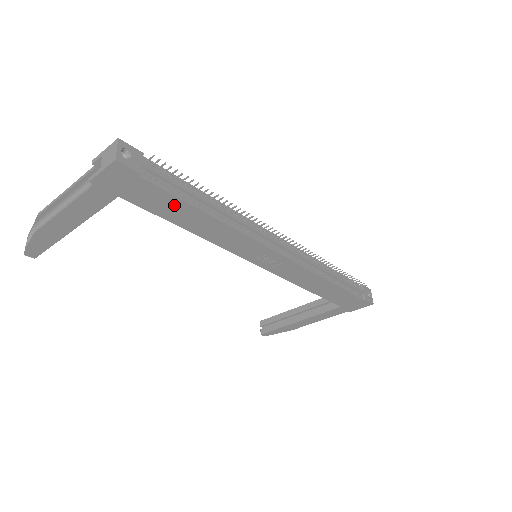
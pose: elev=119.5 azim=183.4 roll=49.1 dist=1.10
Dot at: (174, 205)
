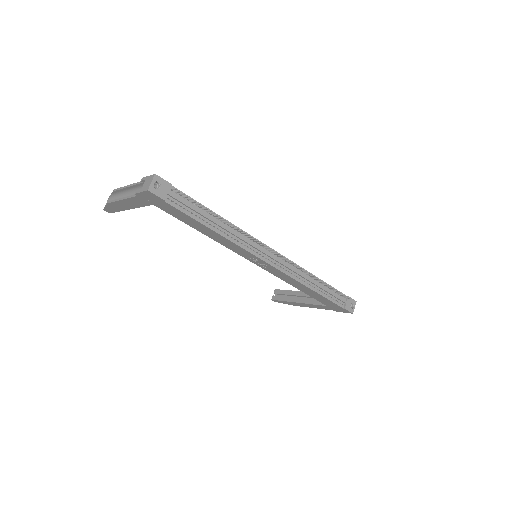
Dot at: (188, 219)
